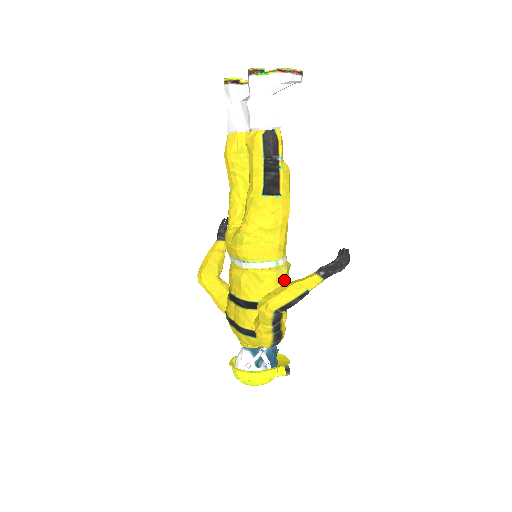
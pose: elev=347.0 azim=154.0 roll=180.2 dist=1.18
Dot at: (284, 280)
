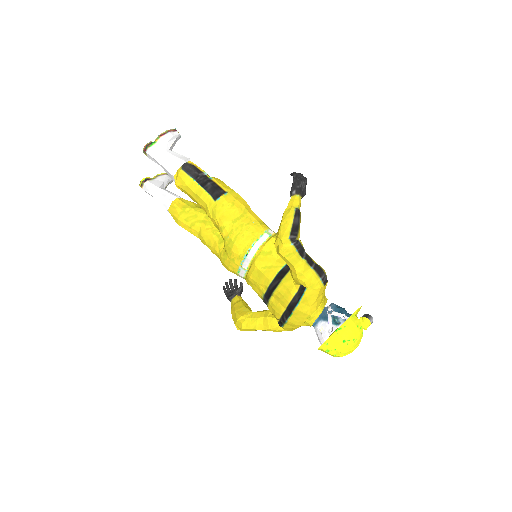
Dot at: occluded
